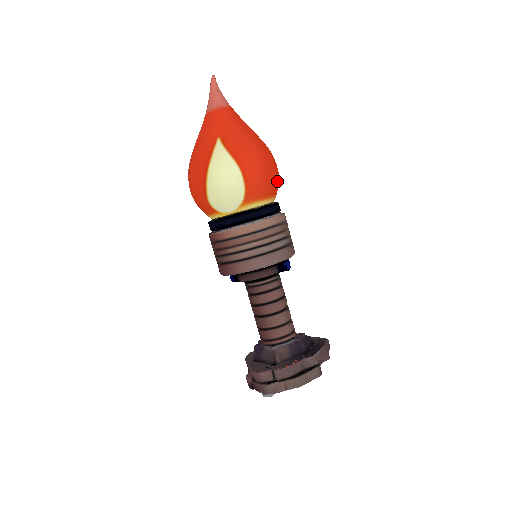
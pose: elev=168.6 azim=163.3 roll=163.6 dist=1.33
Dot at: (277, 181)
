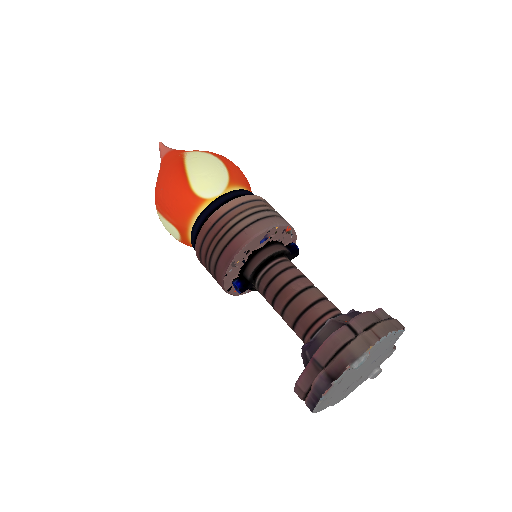
Dot at: occluded
